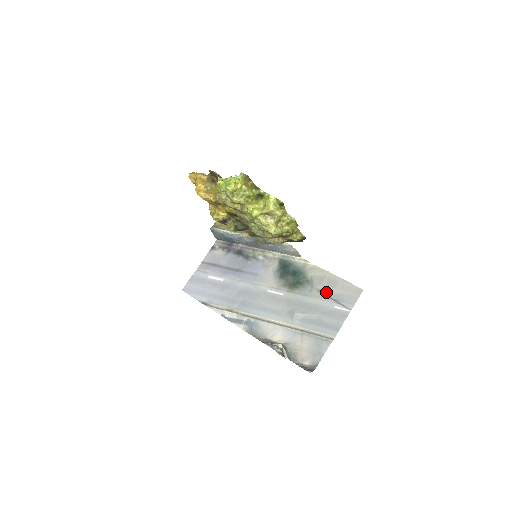
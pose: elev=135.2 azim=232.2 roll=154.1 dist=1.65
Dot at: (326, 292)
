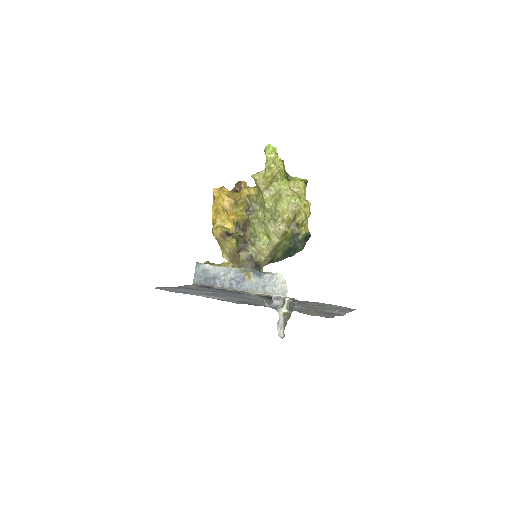
Dot at: (320, 305)
